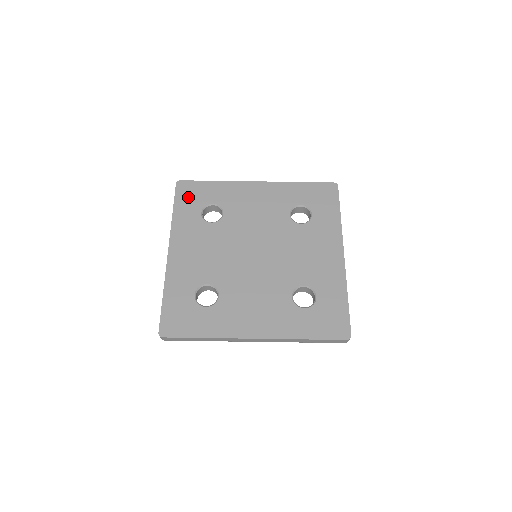
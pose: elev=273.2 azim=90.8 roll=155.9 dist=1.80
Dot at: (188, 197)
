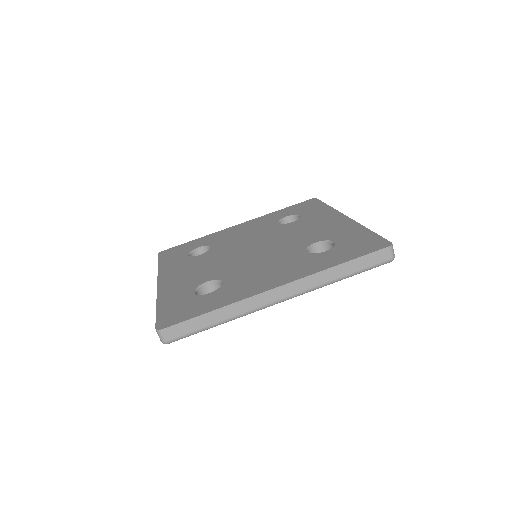
Dot at: (172, 254)
